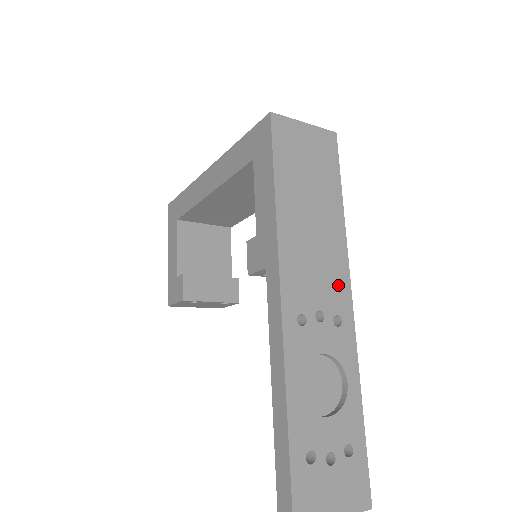
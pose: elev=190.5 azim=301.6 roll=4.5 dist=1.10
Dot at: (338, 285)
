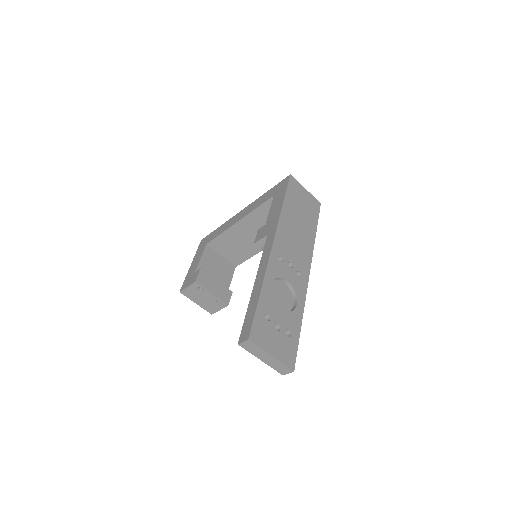
Dot at: (304, 261)
